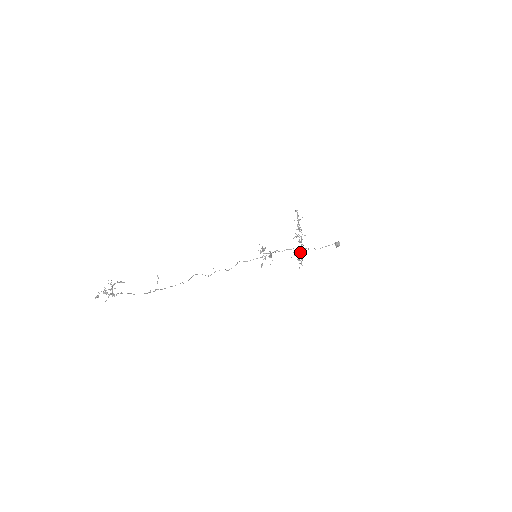
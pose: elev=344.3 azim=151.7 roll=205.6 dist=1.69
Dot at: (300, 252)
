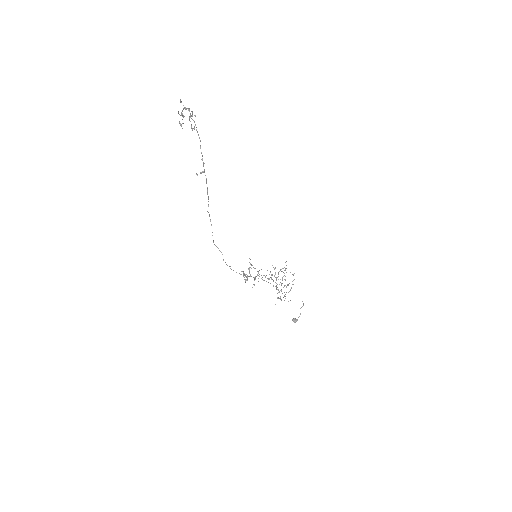
Dot at: (284, 286)
